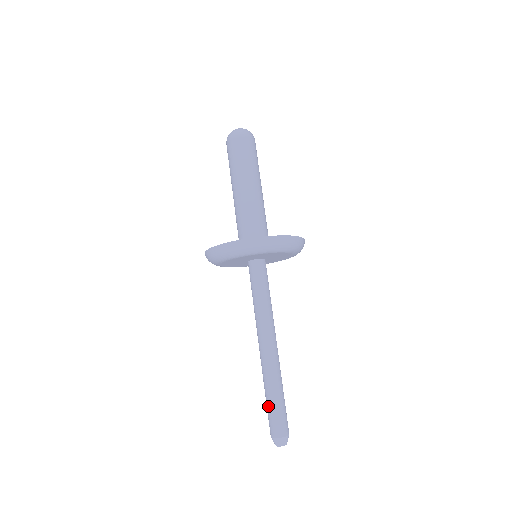
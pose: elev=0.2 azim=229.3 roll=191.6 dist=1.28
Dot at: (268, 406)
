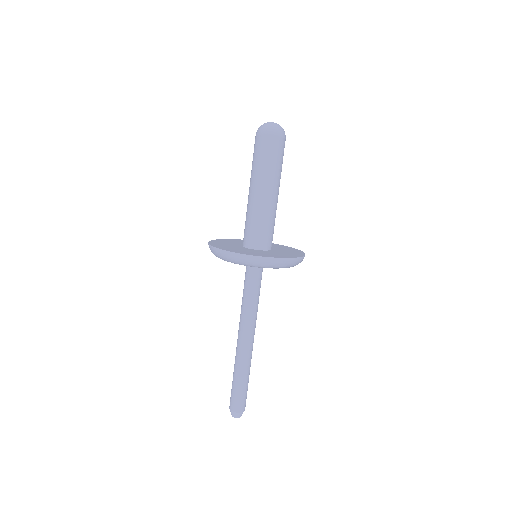
Dot at: (232, 383)
